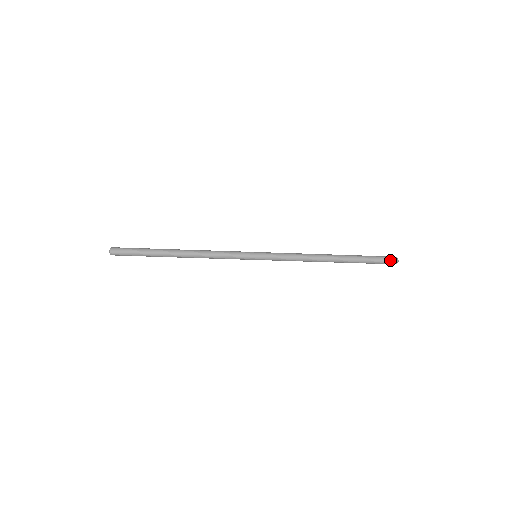
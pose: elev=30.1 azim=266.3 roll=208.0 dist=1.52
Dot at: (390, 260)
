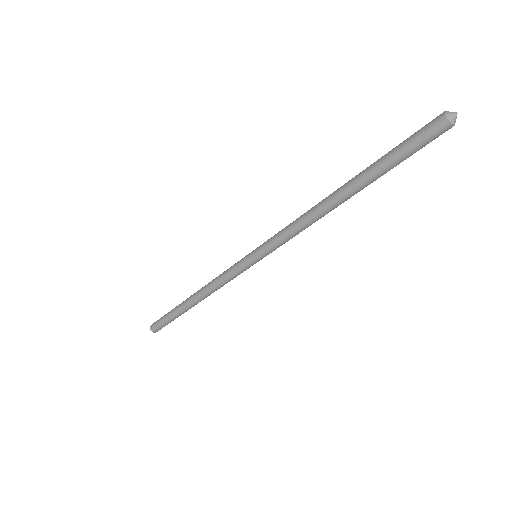
Dot at: (431, 122)
